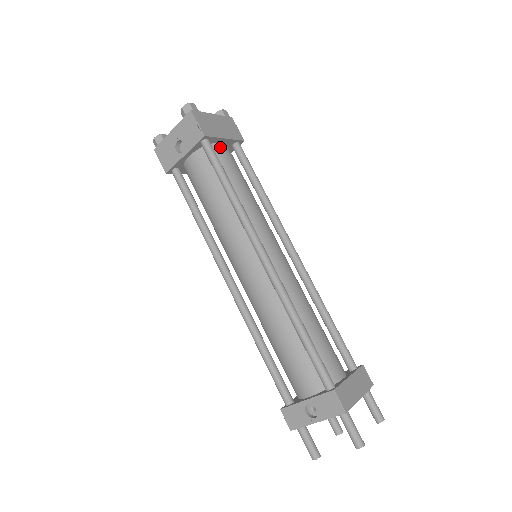
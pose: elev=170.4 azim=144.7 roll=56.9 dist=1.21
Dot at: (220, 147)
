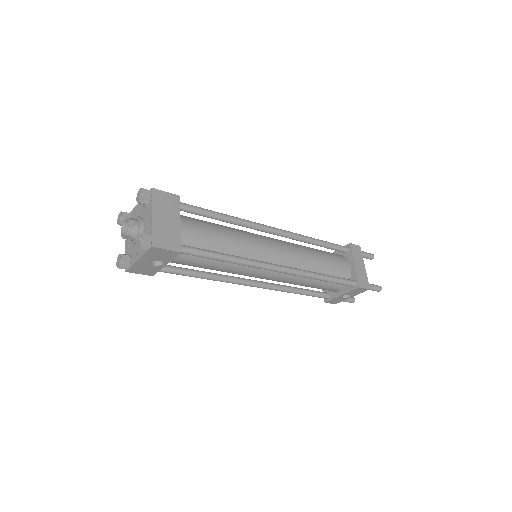
Dot at: (182, 232)
